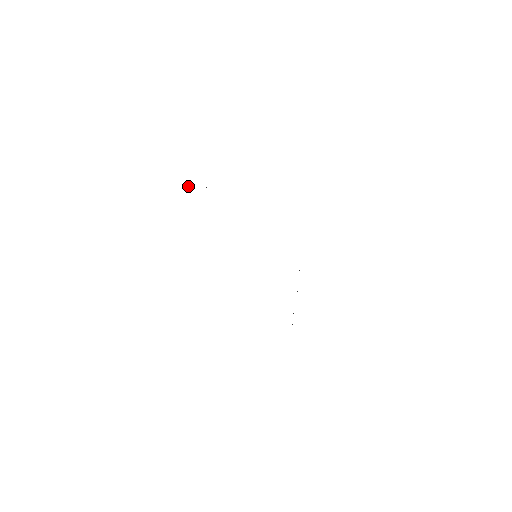
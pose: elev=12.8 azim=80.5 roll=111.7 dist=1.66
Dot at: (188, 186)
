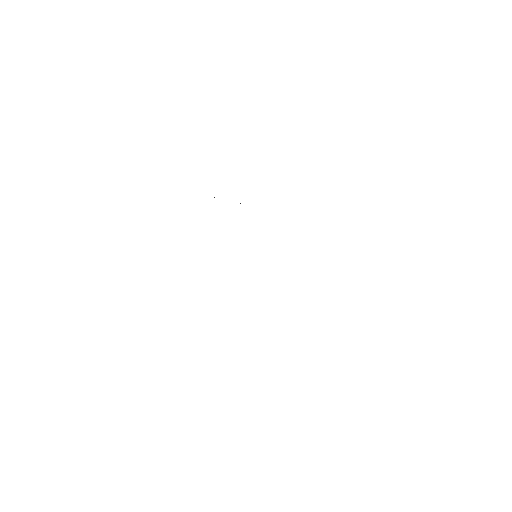
Dot at: occluded
